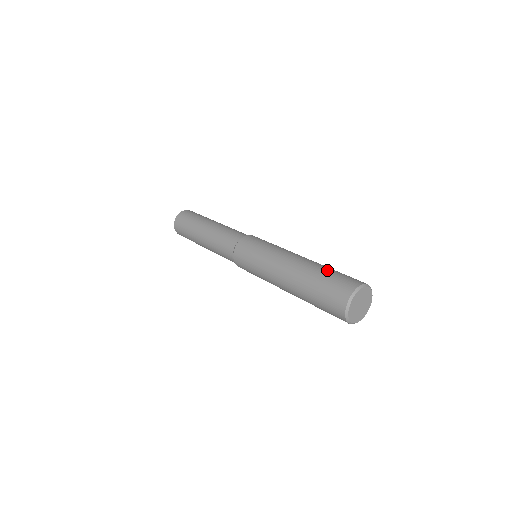
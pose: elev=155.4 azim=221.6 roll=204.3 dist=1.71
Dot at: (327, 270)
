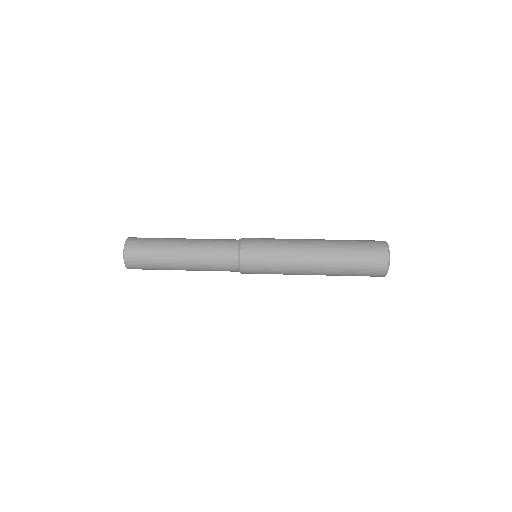
Dot at: (349, 240)
